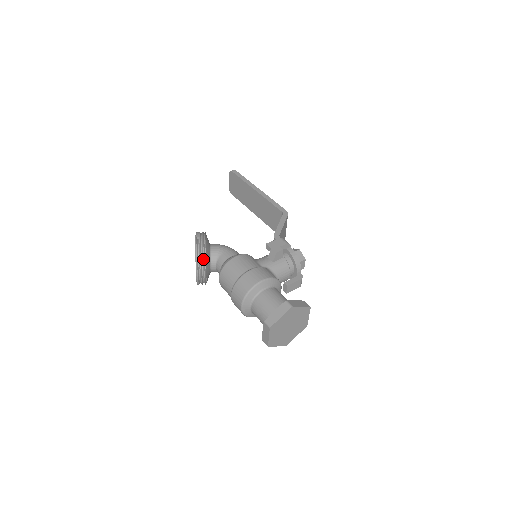
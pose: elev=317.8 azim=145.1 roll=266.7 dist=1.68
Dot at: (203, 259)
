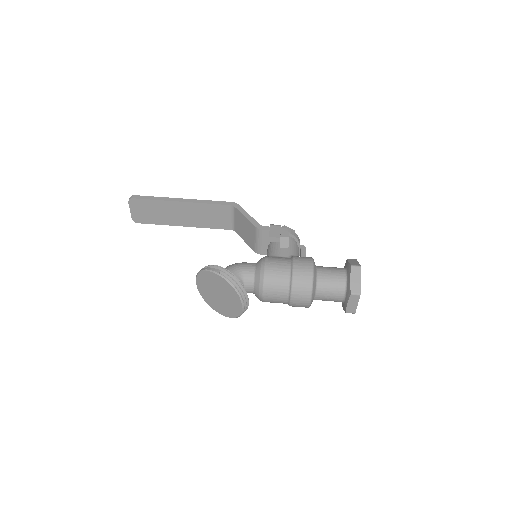
Dot at: (243, 288)
